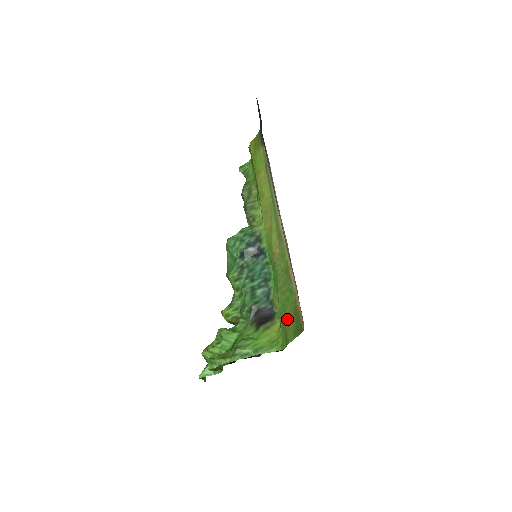
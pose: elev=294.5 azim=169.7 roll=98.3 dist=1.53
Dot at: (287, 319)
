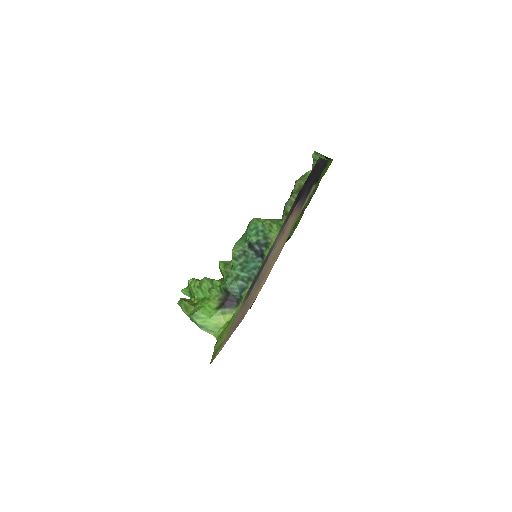
Dot at: (226, 331)
